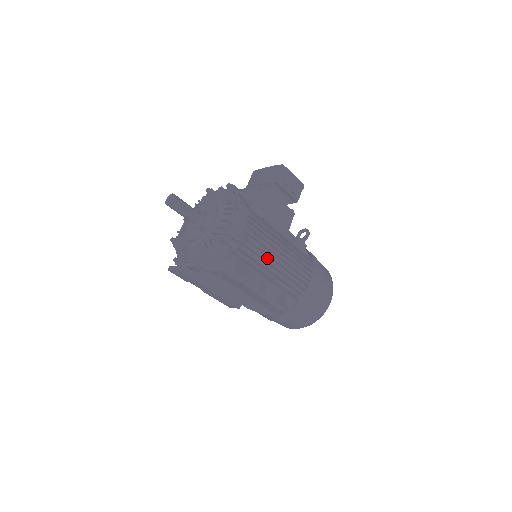
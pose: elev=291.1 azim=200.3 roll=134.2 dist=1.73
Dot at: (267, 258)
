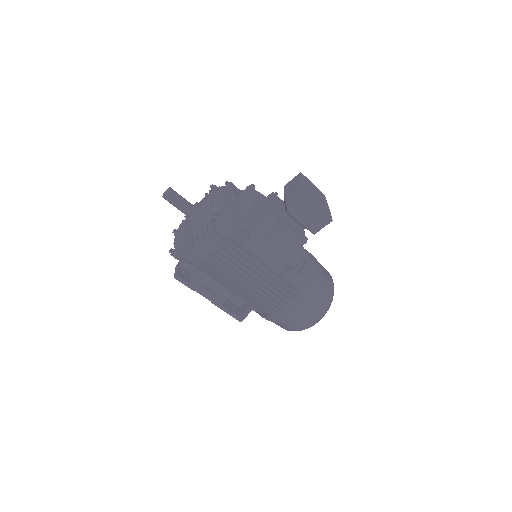
Dot at: (236, 278)
